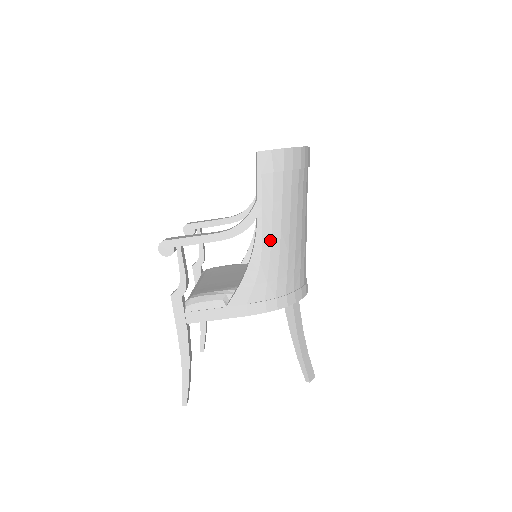
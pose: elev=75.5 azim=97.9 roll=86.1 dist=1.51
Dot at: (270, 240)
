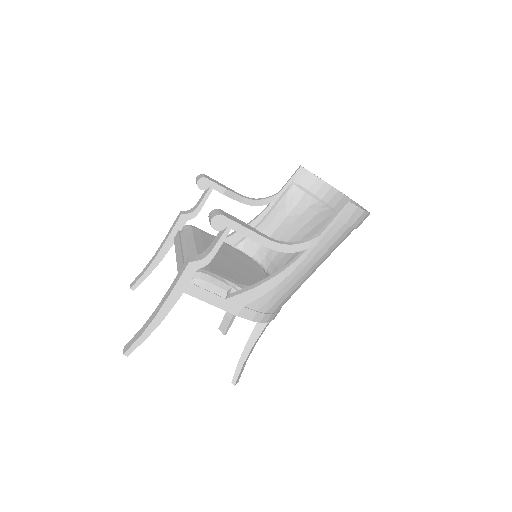
Dot at: (300, 270)
